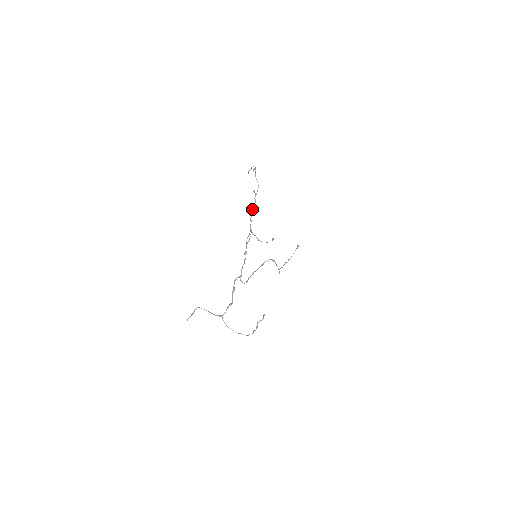
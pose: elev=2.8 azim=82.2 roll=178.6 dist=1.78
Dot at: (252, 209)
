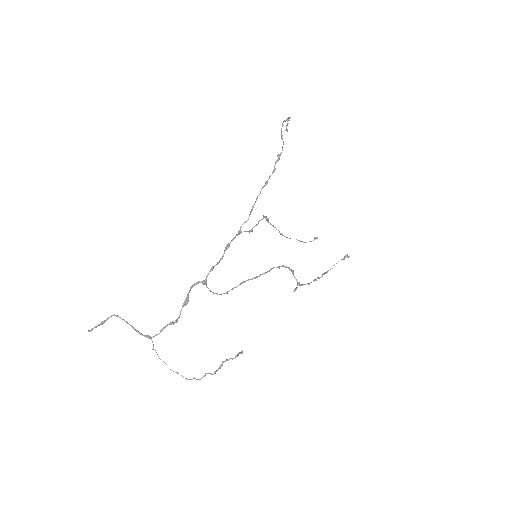
Dot at: occluded
